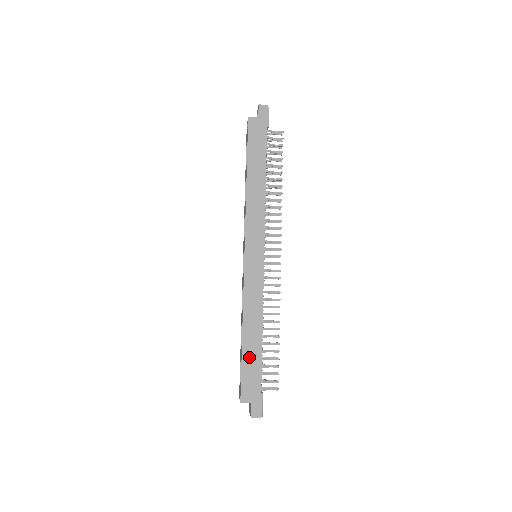
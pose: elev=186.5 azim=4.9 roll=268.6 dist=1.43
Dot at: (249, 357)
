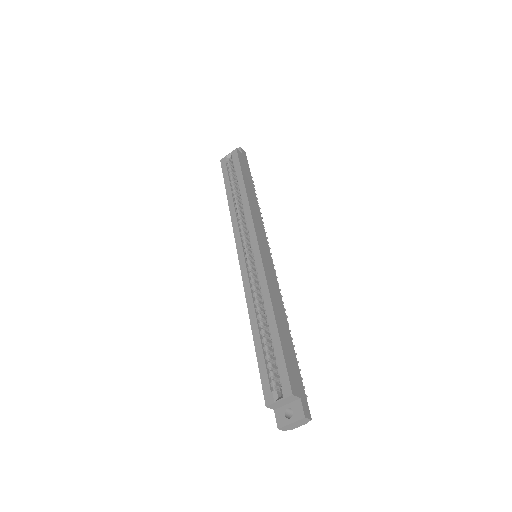
Dot at: (286, 344)
